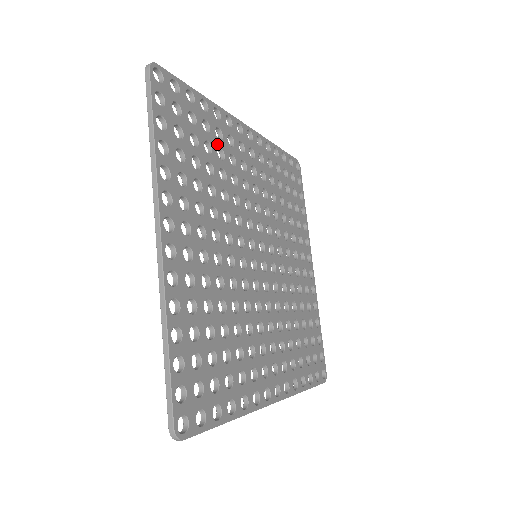
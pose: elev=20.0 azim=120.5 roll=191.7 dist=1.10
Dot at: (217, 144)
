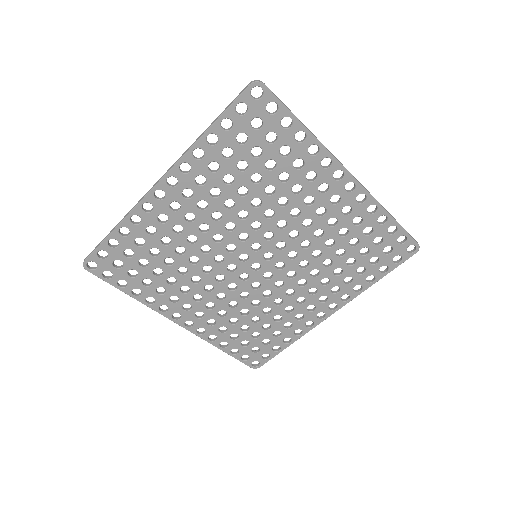
Dot at: (287, 169)
